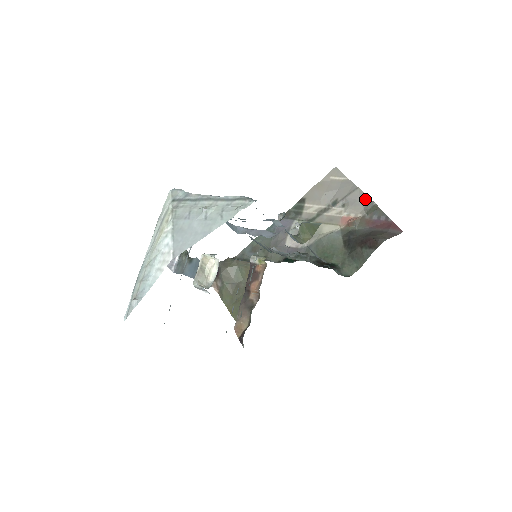
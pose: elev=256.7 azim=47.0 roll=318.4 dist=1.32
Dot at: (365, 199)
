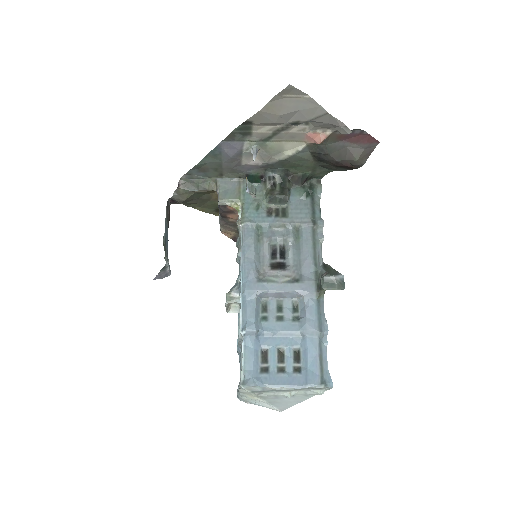
Dot at: (338, 125)
